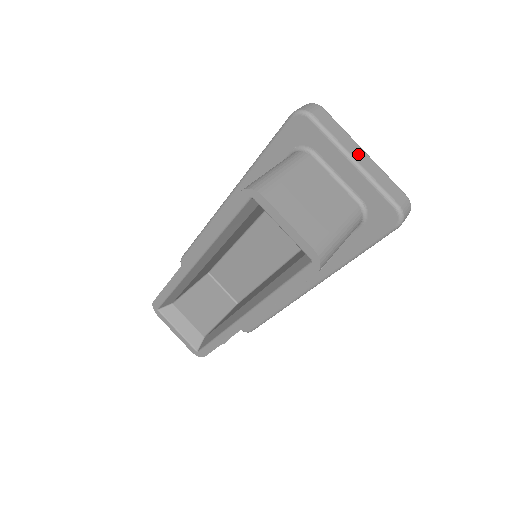
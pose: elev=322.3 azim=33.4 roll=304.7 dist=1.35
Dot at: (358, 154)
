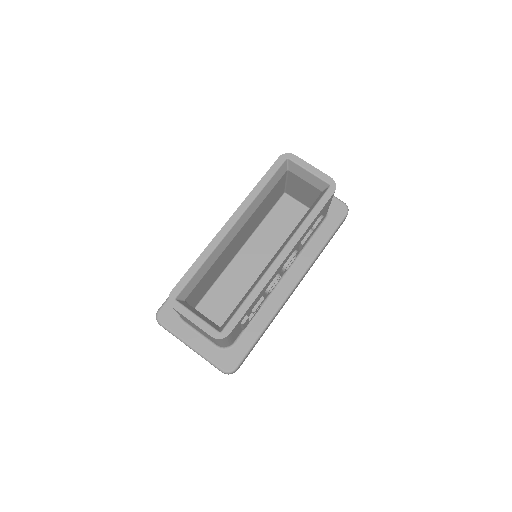
Dot at: occluded
